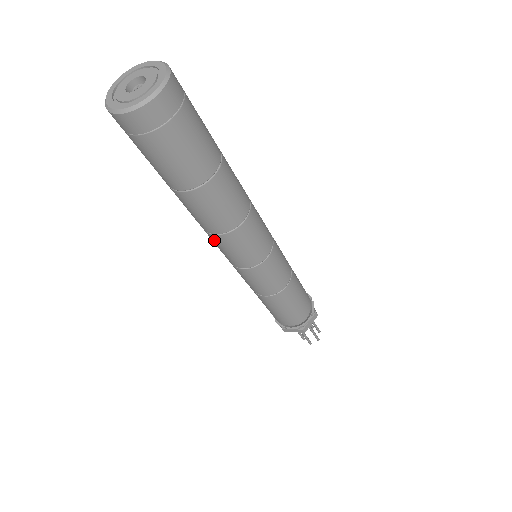
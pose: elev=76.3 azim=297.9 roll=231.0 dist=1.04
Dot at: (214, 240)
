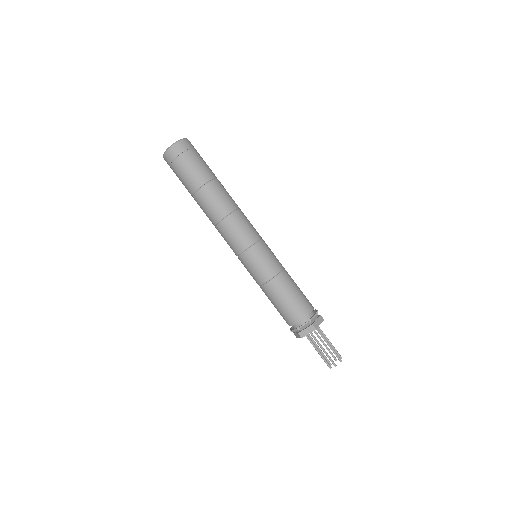
Dot at: (223, 229)
